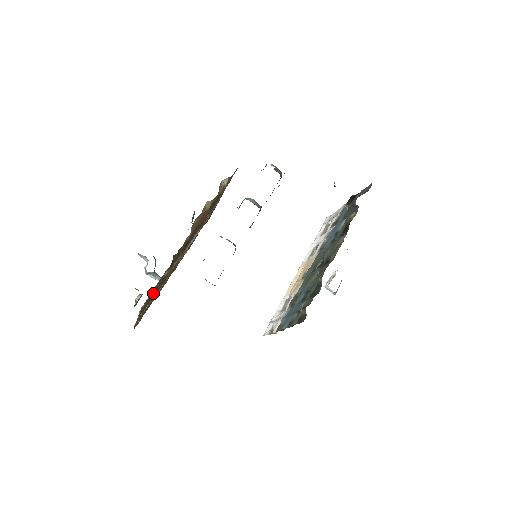
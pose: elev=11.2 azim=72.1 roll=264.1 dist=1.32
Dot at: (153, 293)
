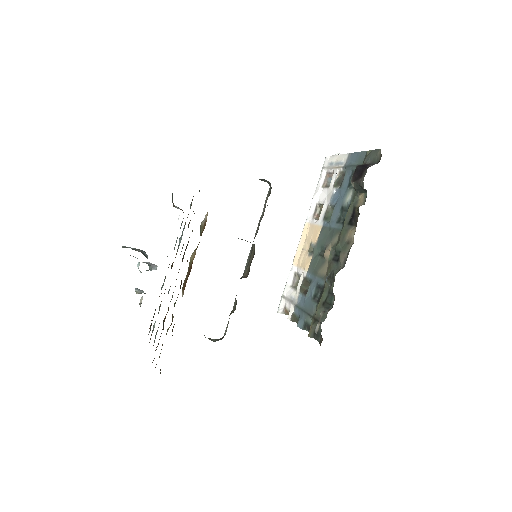
Dot at: occluded
